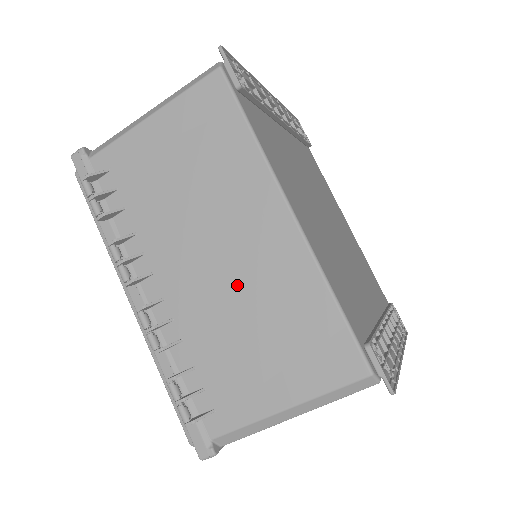
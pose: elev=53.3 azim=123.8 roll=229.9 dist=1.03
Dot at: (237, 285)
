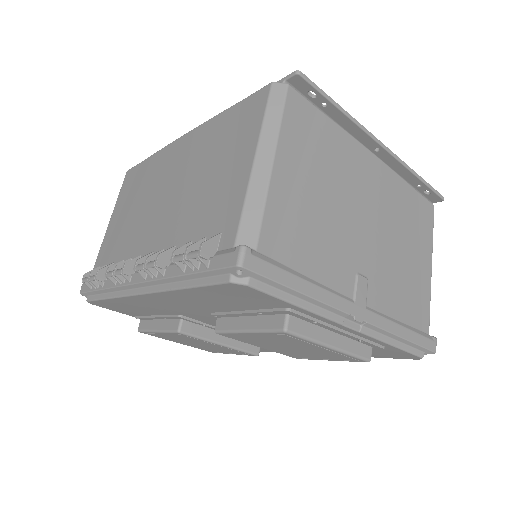
Dot at: (182, 184)
